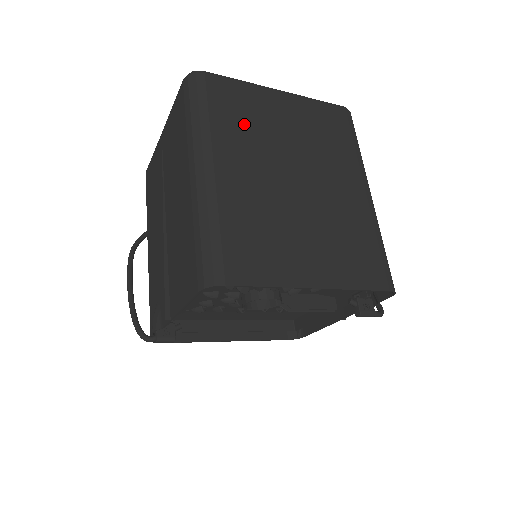
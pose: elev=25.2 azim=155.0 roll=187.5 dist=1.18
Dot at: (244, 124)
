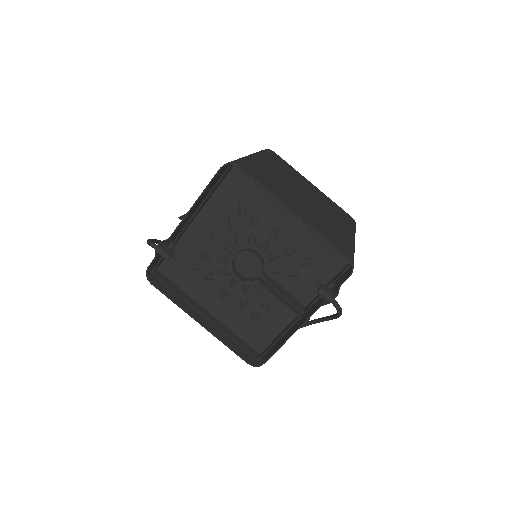
Dot at: (285, 169)
